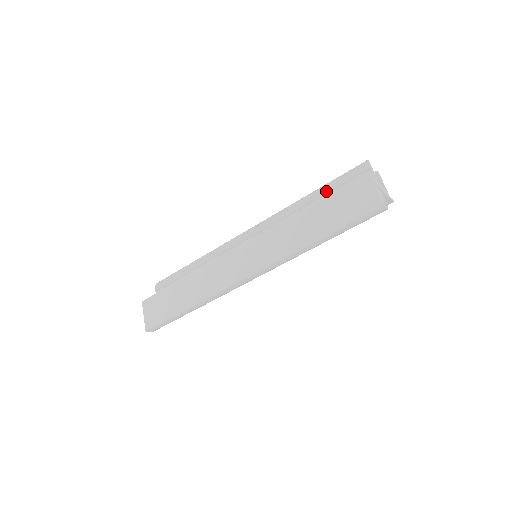
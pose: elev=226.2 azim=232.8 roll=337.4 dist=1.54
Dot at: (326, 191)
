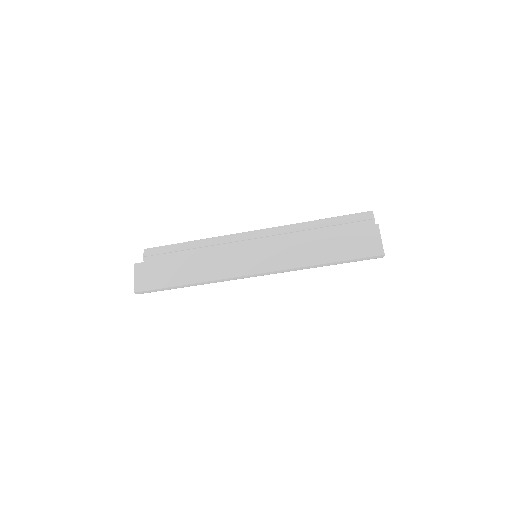
Dot at: (333, 223)
